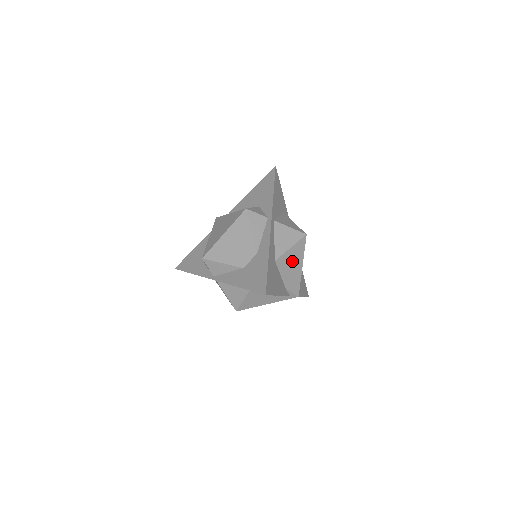
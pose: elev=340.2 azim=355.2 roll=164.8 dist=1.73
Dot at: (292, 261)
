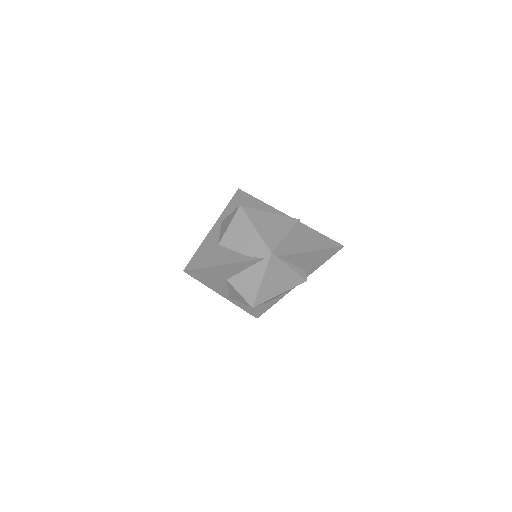
Dot at: (239, 233)
